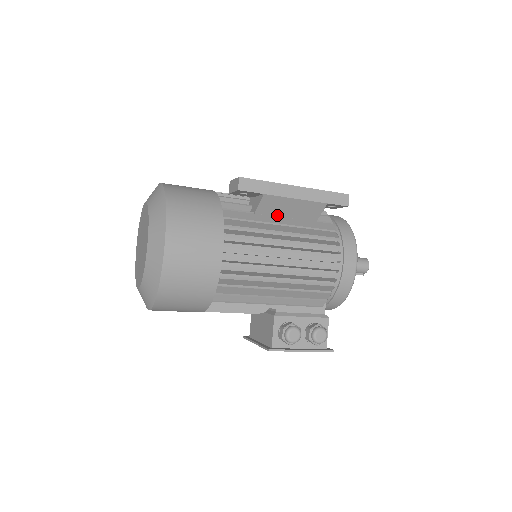
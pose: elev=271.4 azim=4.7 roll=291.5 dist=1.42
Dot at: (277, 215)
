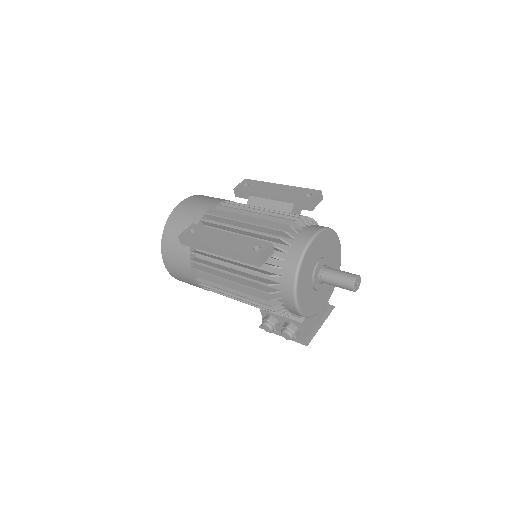
Dot at: occluded
